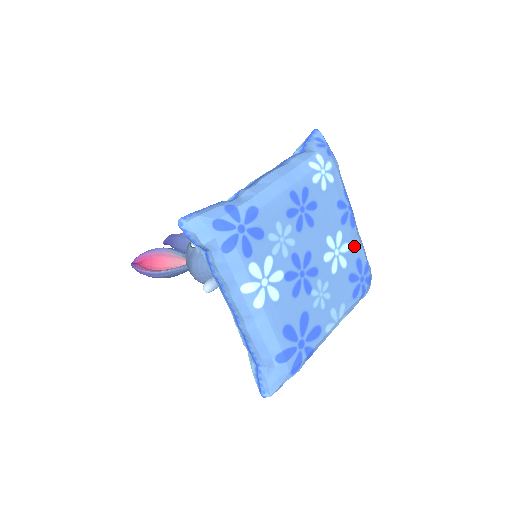
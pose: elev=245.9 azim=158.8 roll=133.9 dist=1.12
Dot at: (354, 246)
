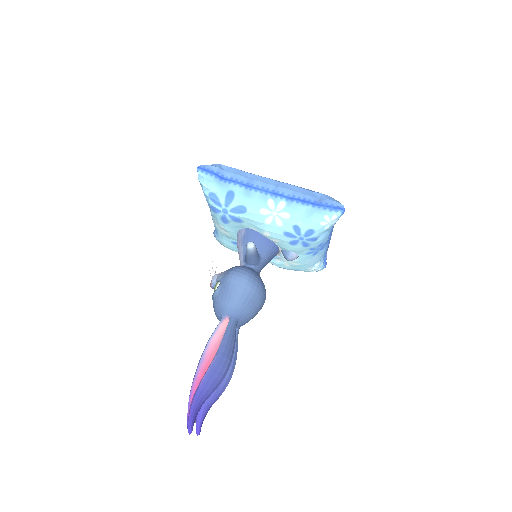
Dot at: occluded
